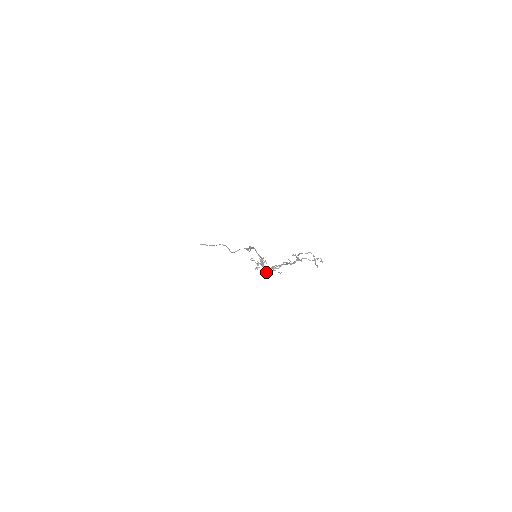
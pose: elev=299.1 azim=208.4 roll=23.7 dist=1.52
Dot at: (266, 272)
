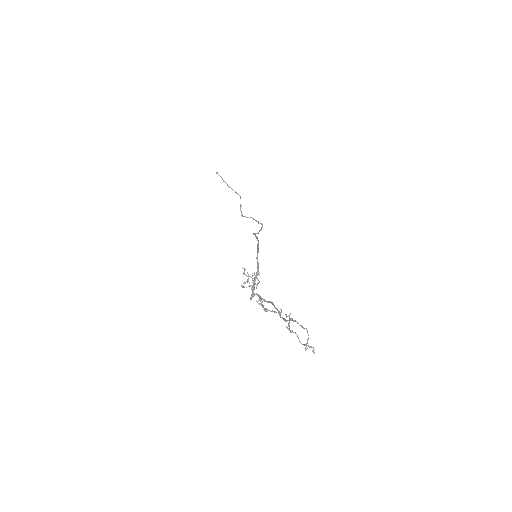
Dot at: (250, 298)
